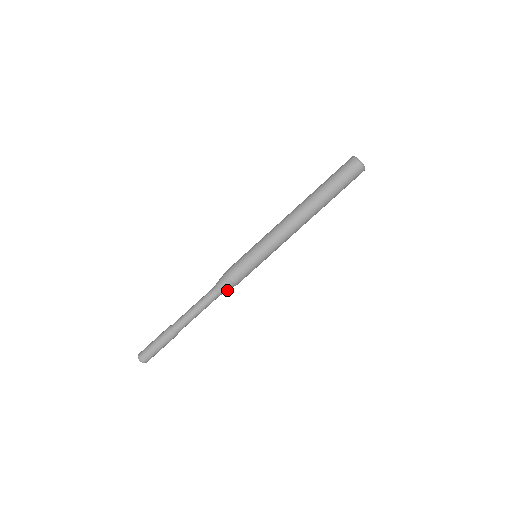
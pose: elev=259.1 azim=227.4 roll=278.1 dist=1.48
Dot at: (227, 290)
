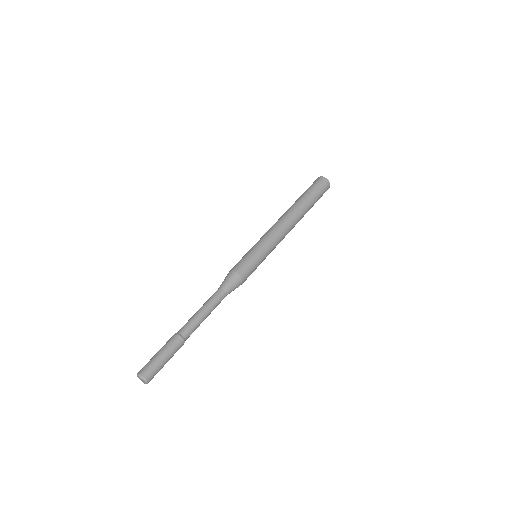
Dot at: (232, 285)
